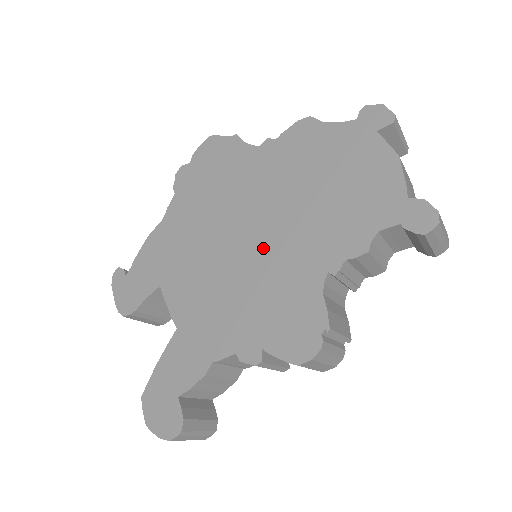
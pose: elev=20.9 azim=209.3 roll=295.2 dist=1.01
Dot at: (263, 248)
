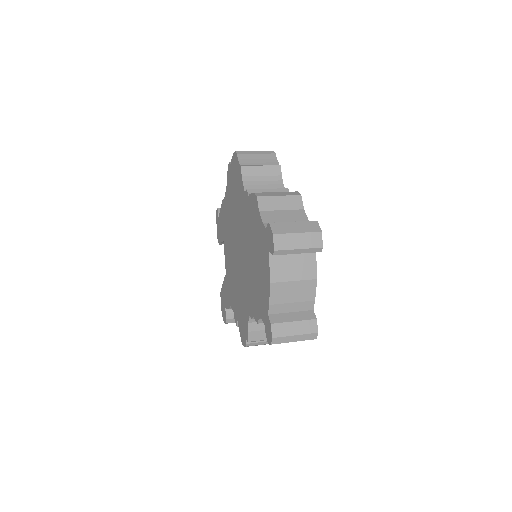
Dot at: (241, 269)
